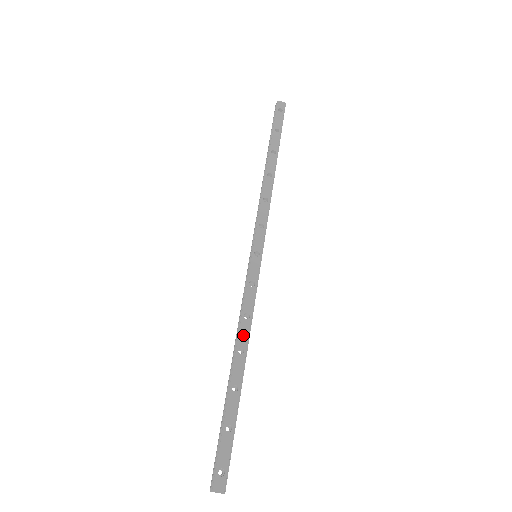
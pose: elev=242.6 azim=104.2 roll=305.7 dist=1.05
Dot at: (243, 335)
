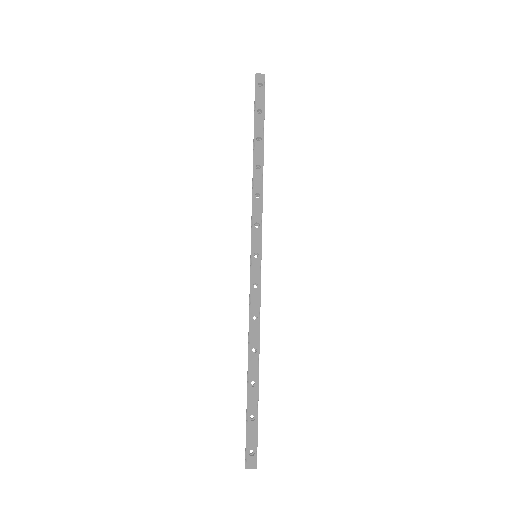
Dot at: (254, 336)
